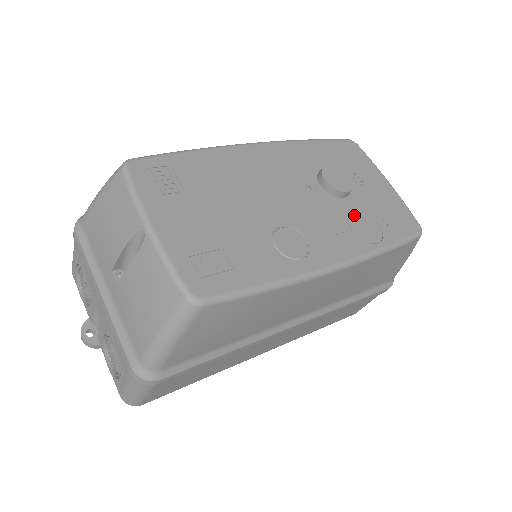
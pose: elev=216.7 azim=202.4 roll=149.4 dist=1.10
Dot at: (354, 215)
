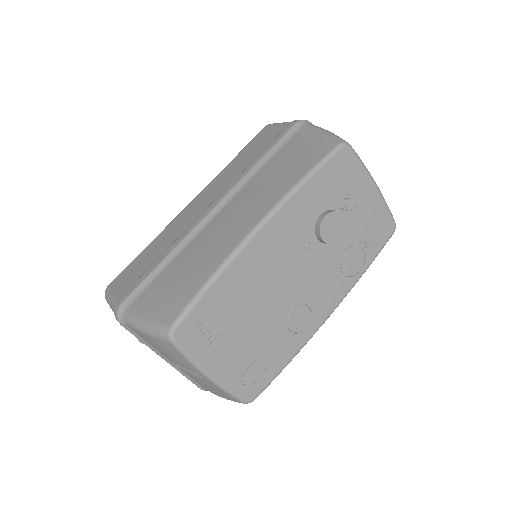
Dot at: (344, 254)
